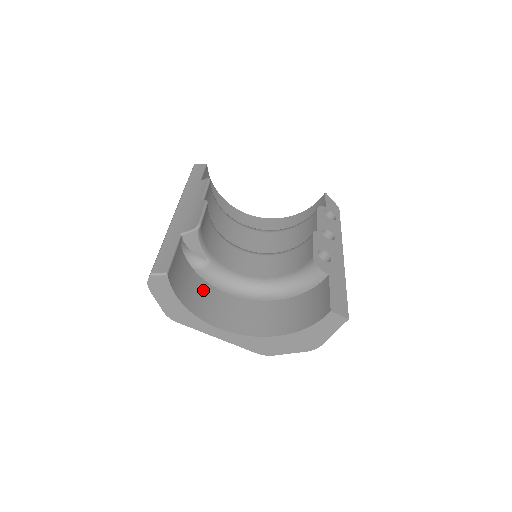
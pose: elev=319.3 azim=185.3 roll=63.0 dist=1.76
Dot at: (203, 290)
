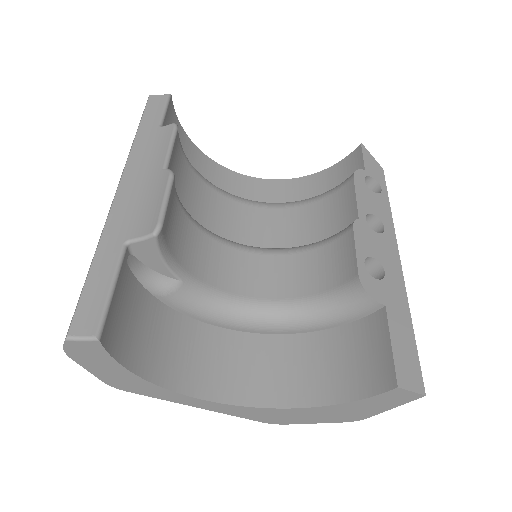
Dot at: (171, 329)
